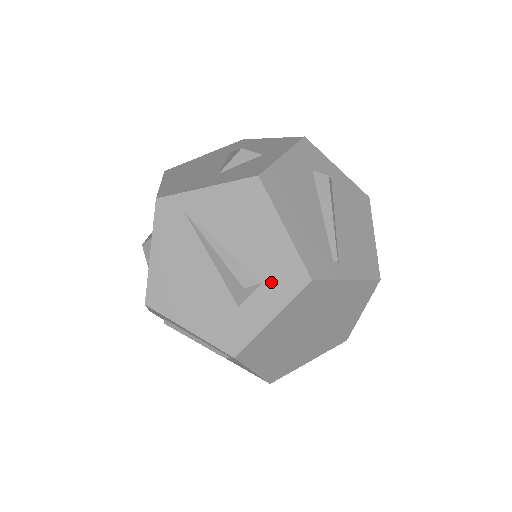
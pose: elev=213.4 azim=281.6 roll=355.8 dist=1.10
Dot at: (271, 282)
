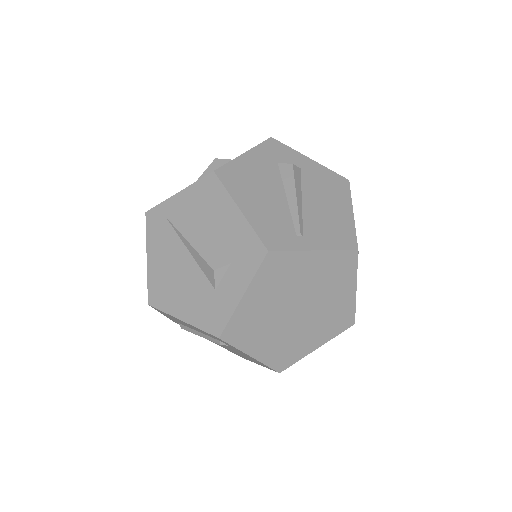
Dot at: (237, 261)
